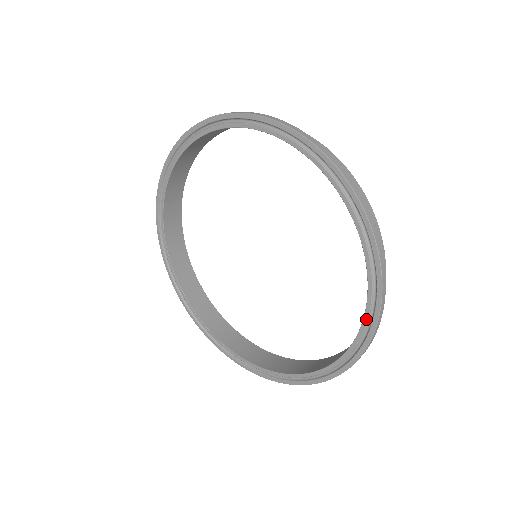
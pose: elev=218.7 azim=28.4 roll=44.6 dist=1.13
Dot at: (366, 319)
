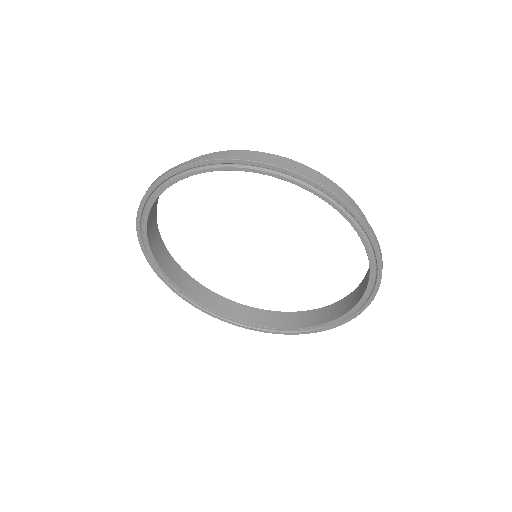
Dot at: (347, 315)
